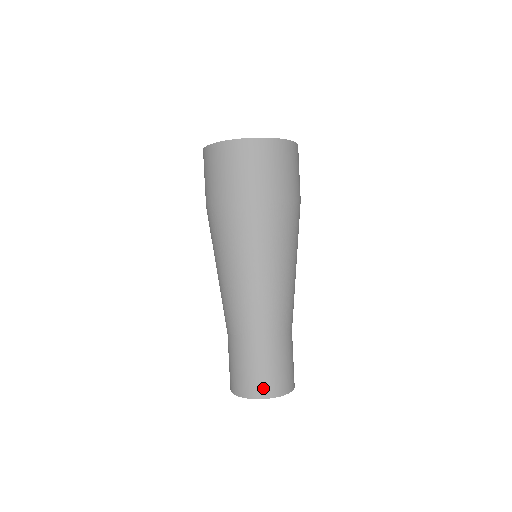
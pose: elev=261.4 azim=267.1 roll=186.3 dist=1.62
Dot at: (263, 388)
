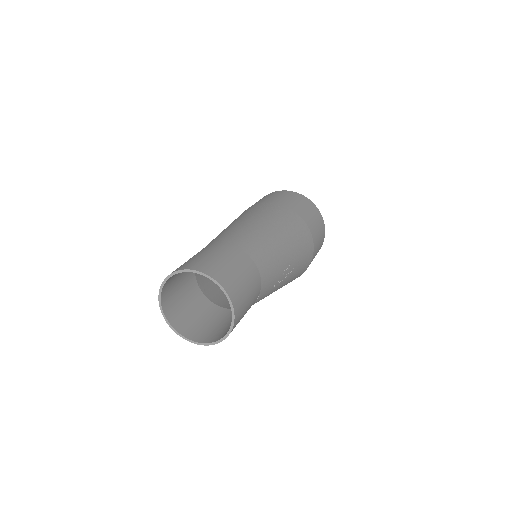
Dot at: (206, 266)
